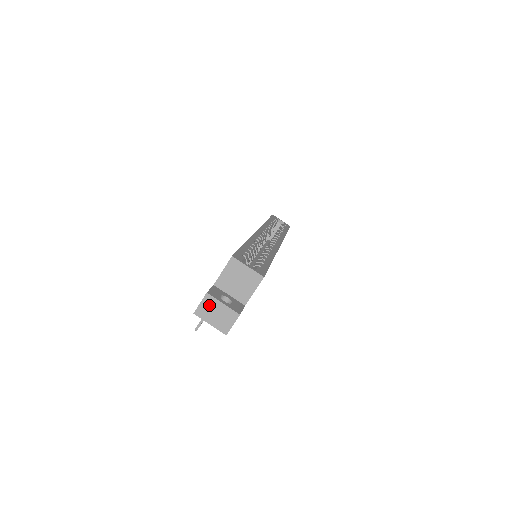
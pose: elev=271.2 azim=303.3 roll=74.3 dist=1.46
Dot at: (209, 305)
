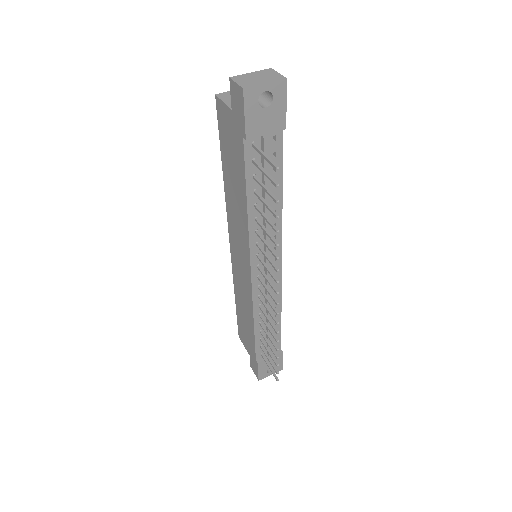
Dot at: (244, 79)
